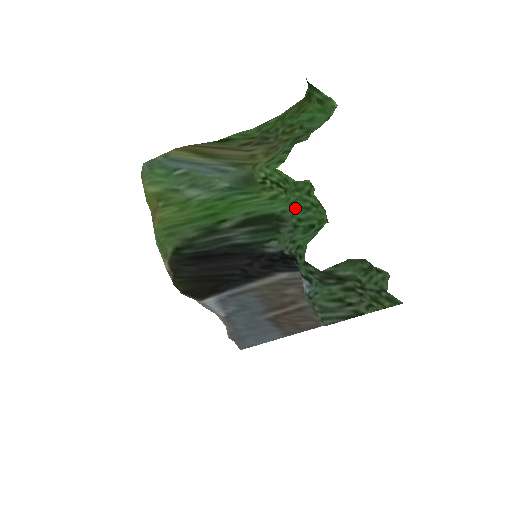
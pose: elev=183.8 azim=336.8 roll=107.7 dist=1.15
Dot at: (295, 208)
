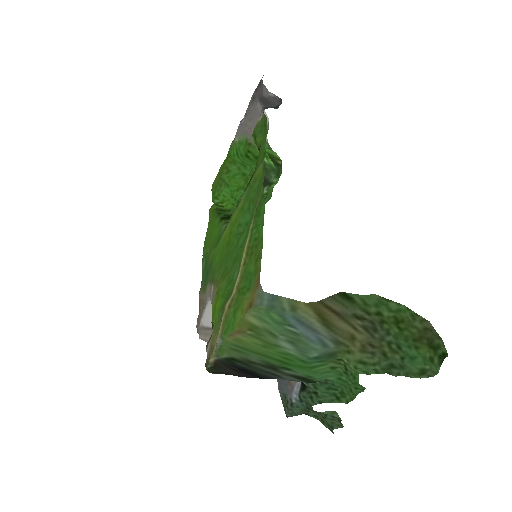
Dot at: (339, 382)
